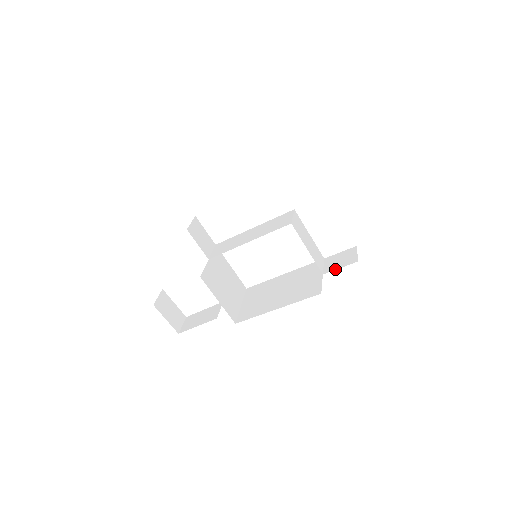
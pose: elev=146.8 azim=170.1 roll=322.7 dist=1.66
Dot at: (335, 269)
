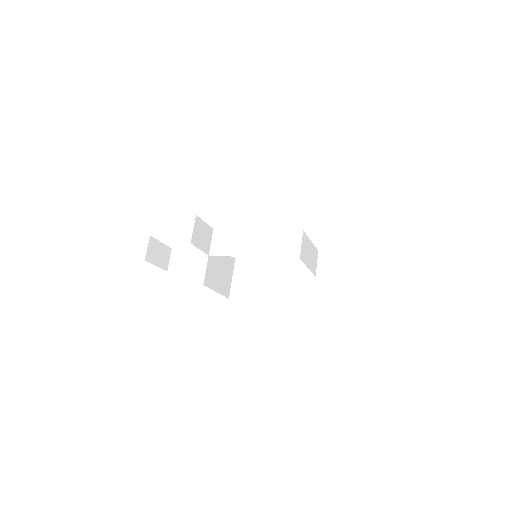
Dot at: occluded
